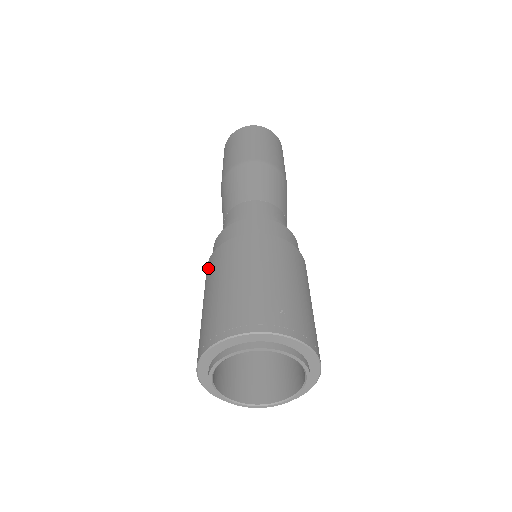
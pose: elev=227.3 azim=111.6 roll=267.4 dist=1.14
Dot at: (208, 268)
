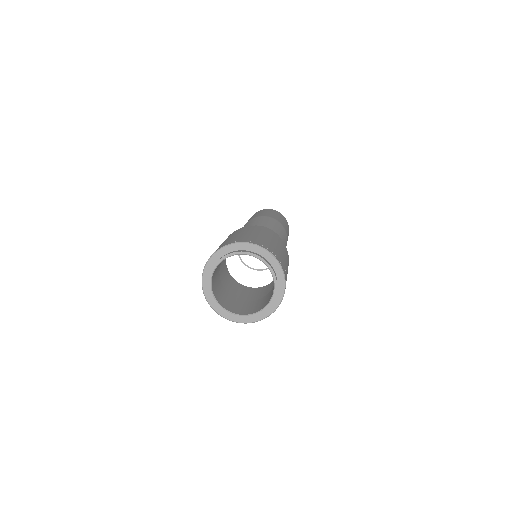
Dot at: (247, 227)
